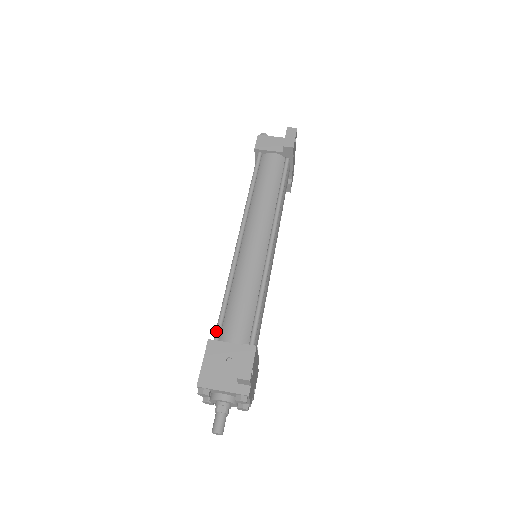
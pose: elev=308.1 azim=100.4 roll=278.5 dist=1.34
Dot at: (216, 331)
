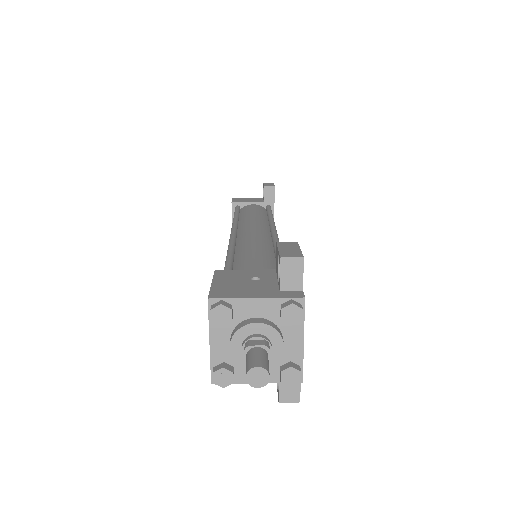
Dot at: occluded
